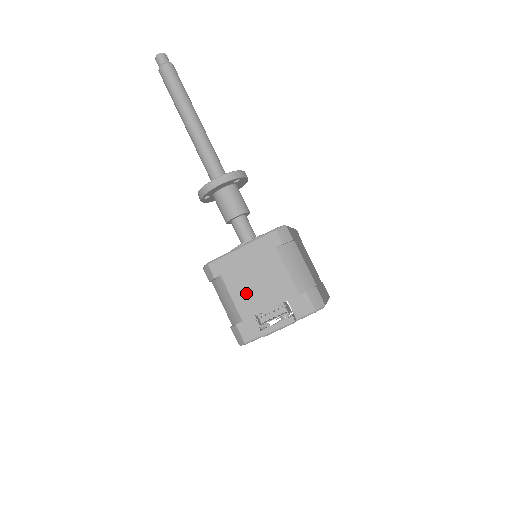
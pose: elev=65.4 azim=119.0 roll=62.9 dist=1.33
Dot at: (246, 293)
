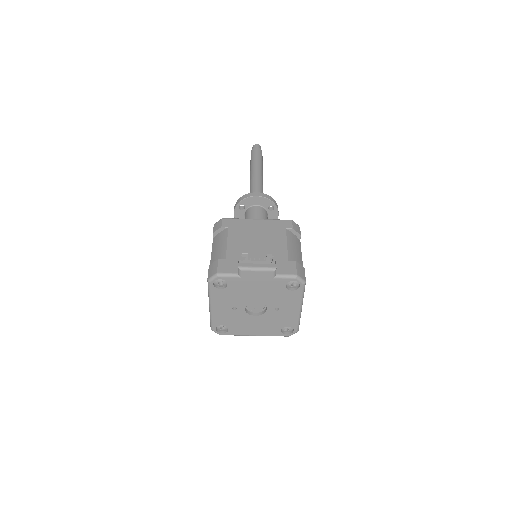
Dot at: (242, 244)
